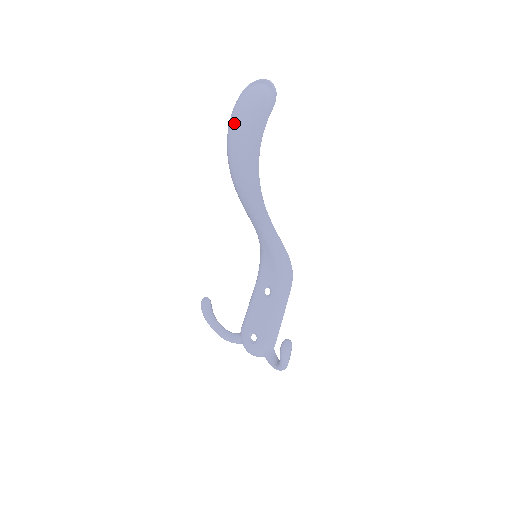
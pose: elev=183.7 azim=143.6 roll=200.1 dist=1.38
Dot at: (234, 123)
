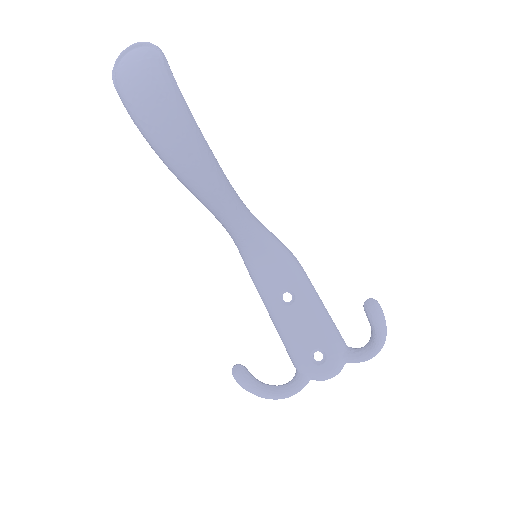
Dot at: (139, 97)
